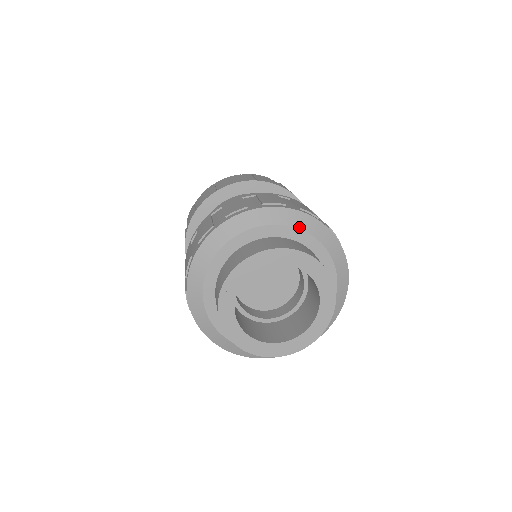
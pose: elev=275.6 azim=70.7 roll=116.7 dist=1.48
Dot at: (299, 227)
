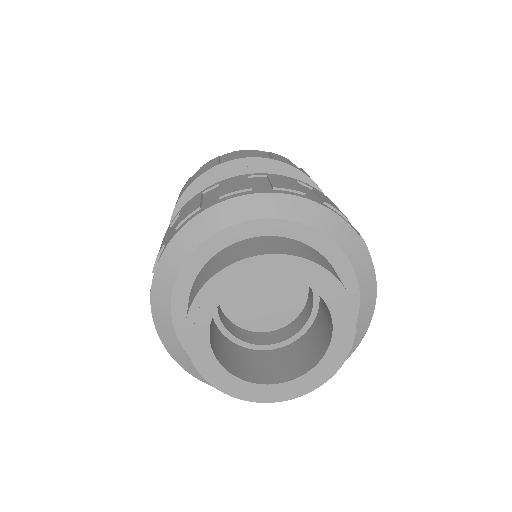
Dot at: (319, 228)
